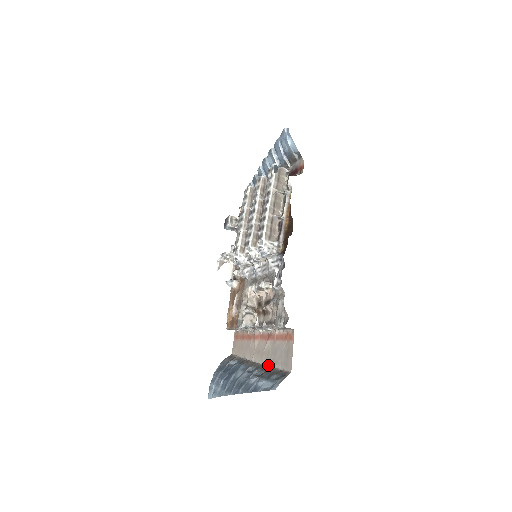
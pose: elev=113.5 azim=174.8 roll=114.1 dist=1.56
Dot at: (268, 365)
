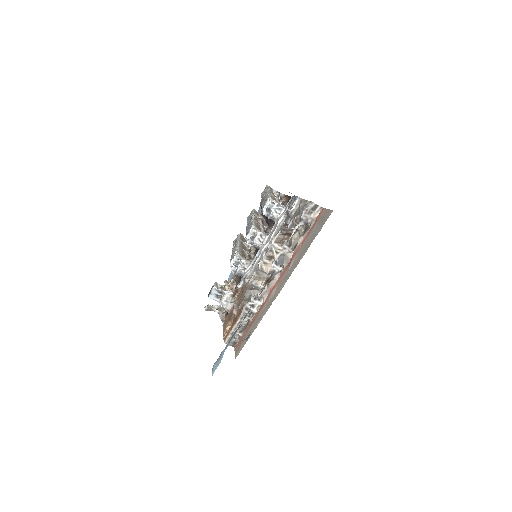
Dot at: (299, 261)
